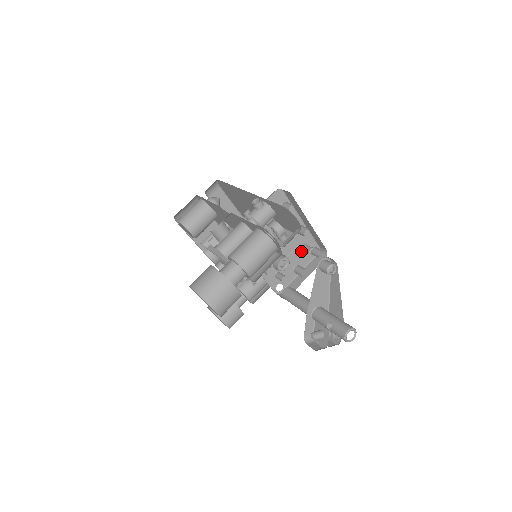
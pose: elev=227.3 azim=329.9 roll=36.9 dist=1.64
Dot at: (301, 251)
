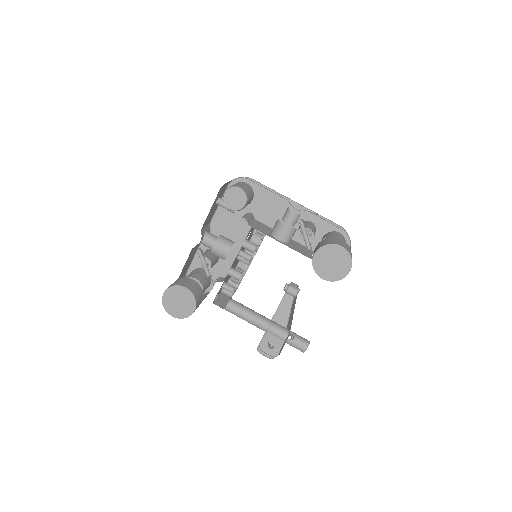
Dot at: occluded
